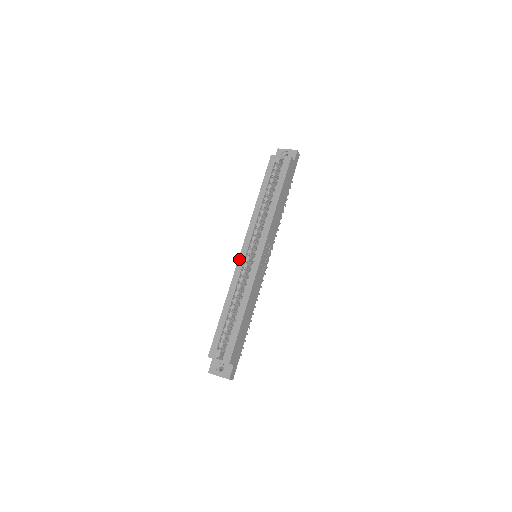
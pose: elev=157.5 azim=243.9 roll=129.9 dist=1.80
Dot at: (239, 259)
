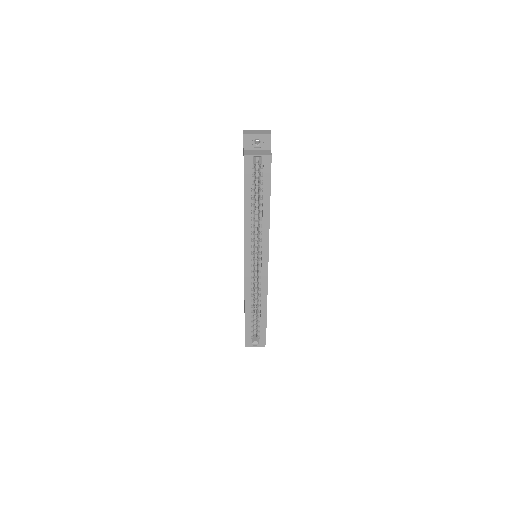
Dot at: (245, 272)
